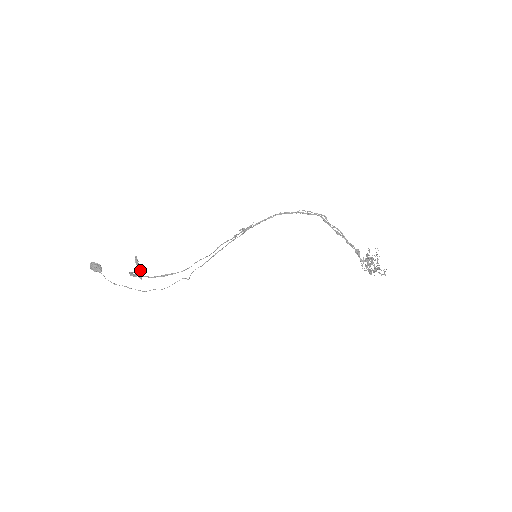
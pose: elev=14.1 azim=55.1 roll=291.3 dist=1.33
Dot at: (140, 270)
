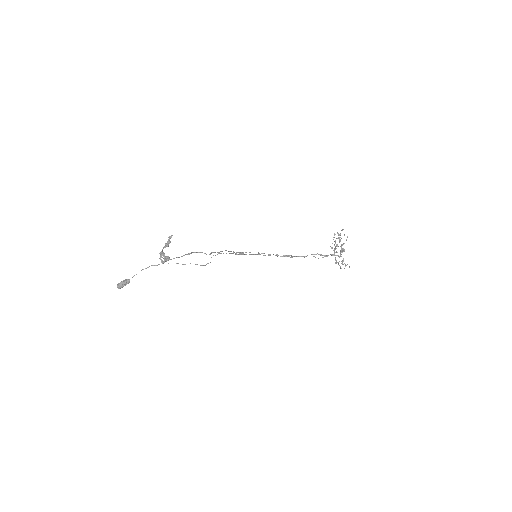
Dot at: (169, 240)
